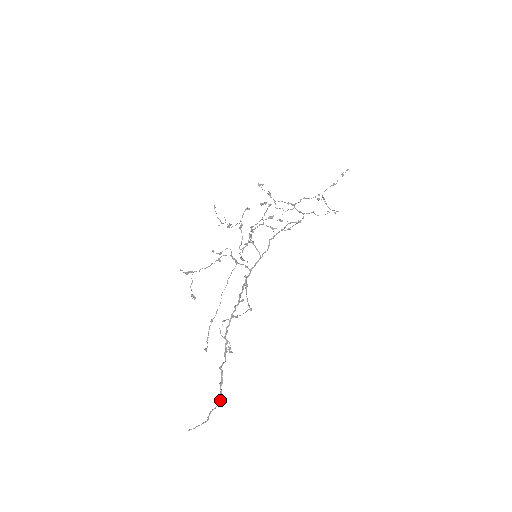
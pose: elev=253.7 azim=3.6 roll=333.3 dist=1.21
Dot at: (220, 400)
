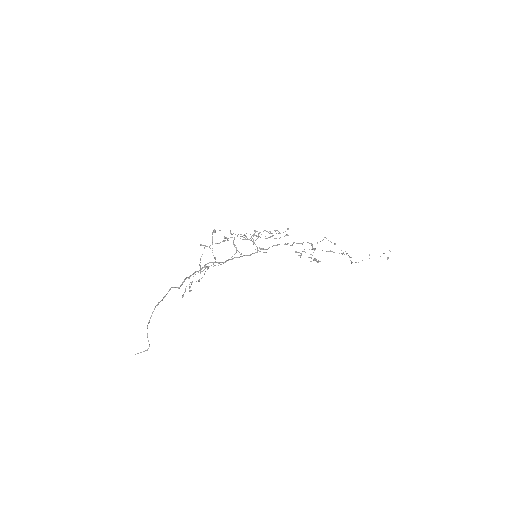
Dot at: occluded
